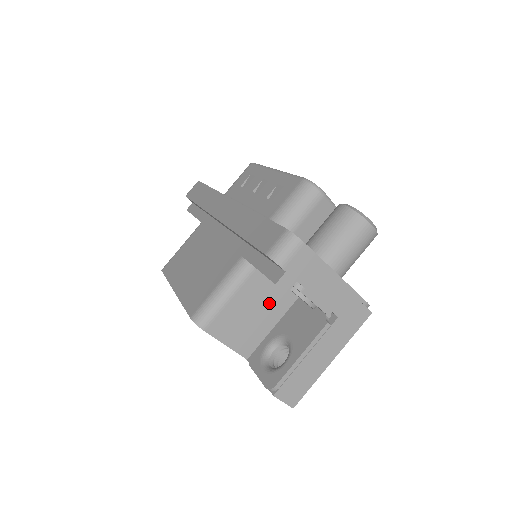
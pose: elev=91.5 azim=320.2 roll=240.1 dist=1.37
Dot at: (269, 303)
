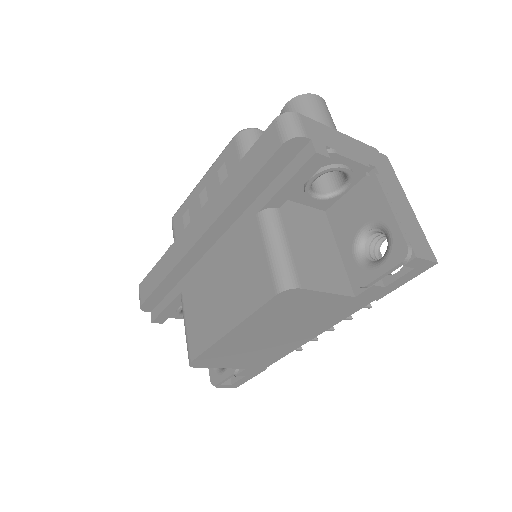
Dot at: (316, 234)
